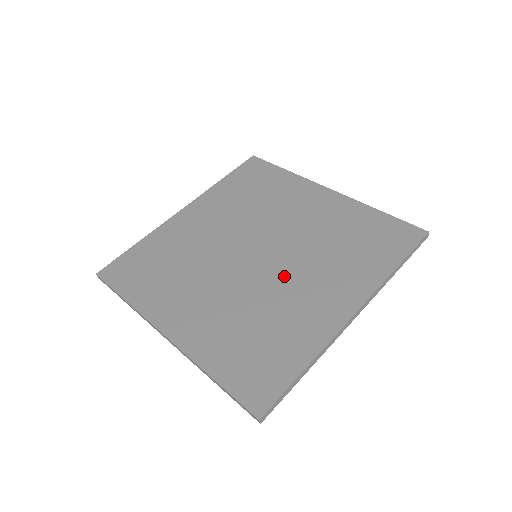
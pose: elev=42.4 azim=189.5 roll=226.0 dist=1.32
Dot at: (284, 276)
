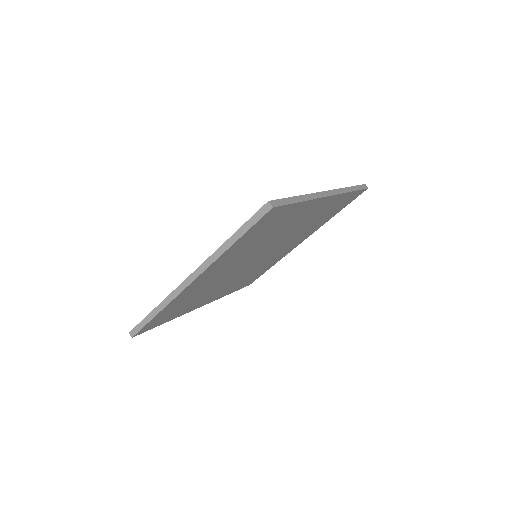
Dot at: occluded
